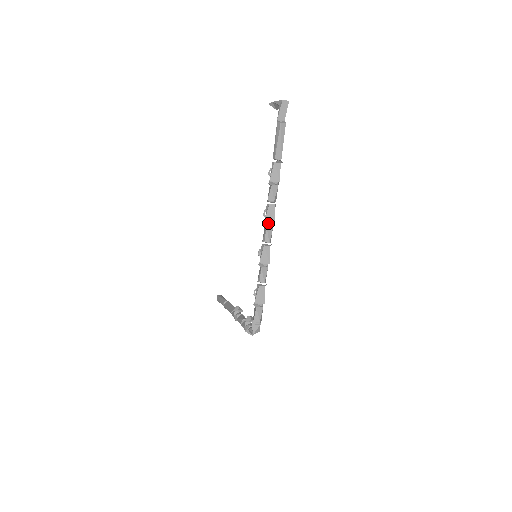
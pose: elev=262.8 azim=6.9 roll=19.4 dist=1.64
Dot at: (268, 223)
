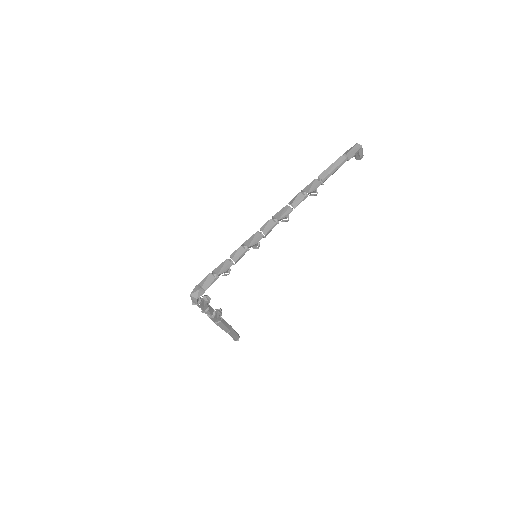
Dot at: (274, 217)
